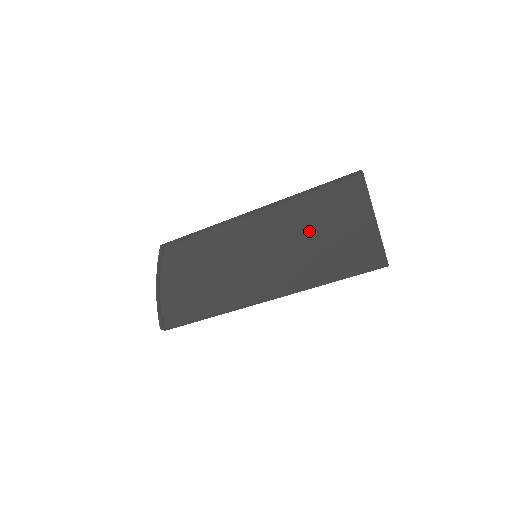
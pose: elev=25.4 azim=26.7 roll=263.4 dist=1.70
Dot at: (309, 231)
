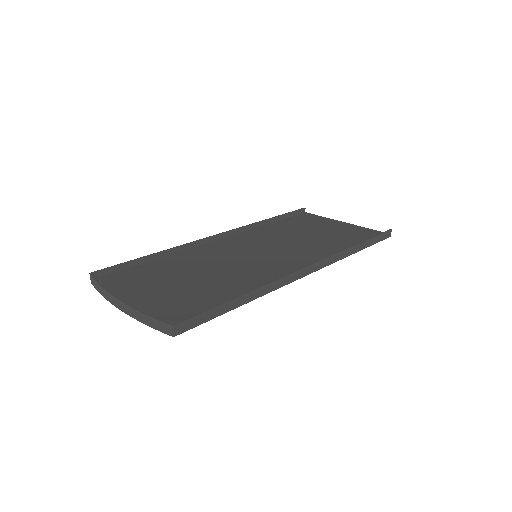
Dot at: (297, 235)
